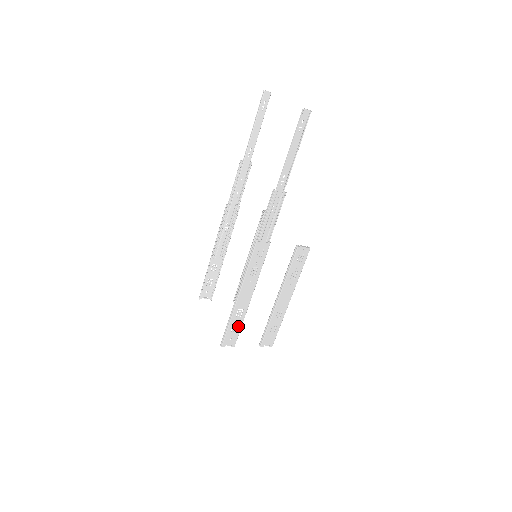
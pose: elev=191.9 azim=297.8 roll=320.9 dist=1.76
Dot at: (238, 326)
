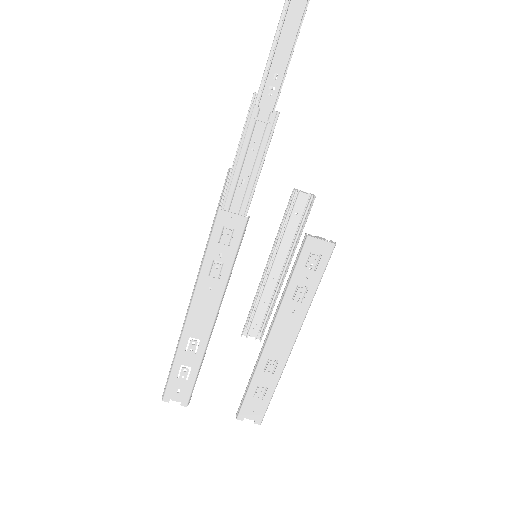
Dot at: (191, 370)
